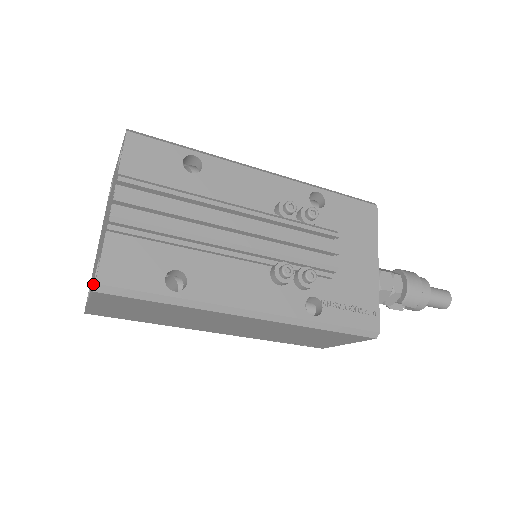
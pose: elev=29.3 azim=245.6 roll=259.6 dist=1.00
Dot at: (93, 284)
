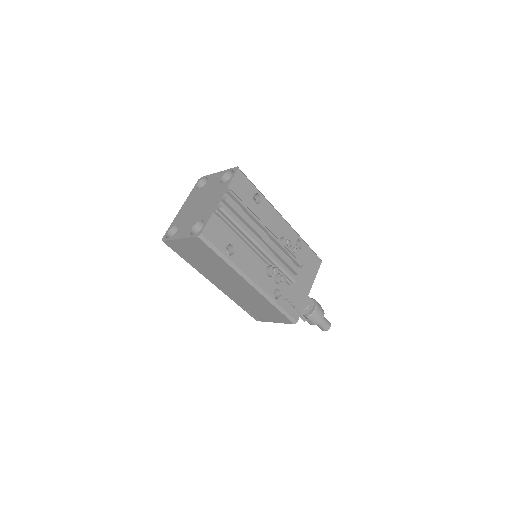
Dot at: (190, 232)
